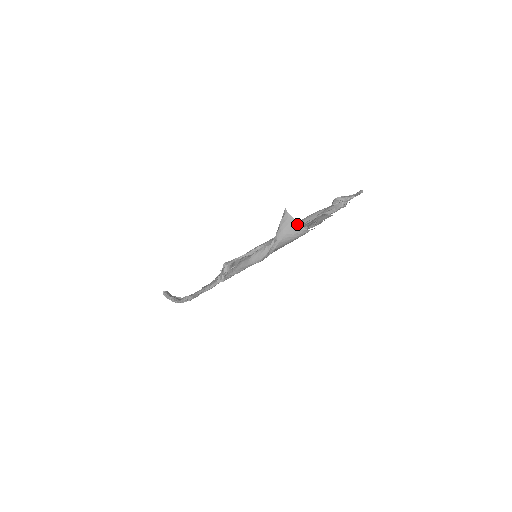
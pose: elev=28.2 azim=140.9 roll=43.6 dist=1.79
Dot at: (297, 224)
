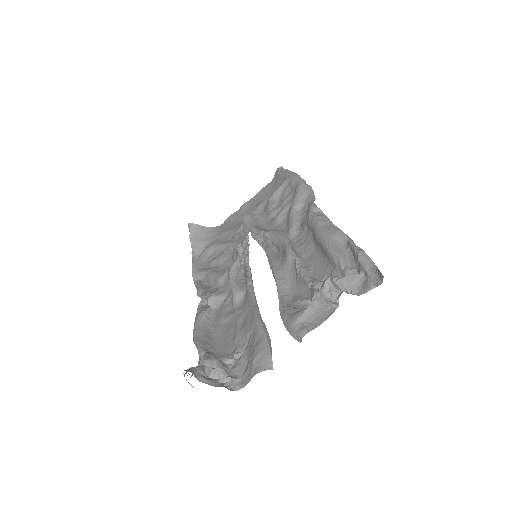
Dot at: occluded
